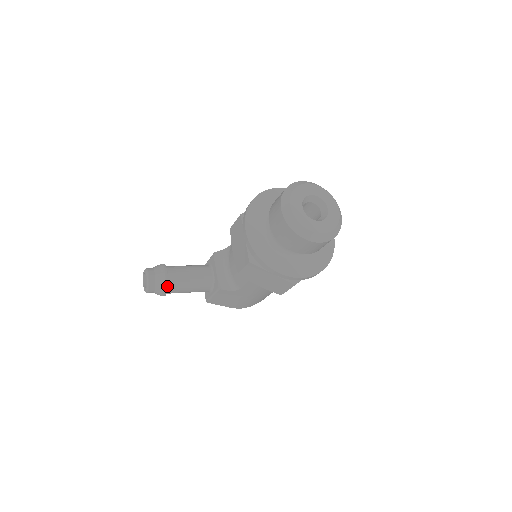
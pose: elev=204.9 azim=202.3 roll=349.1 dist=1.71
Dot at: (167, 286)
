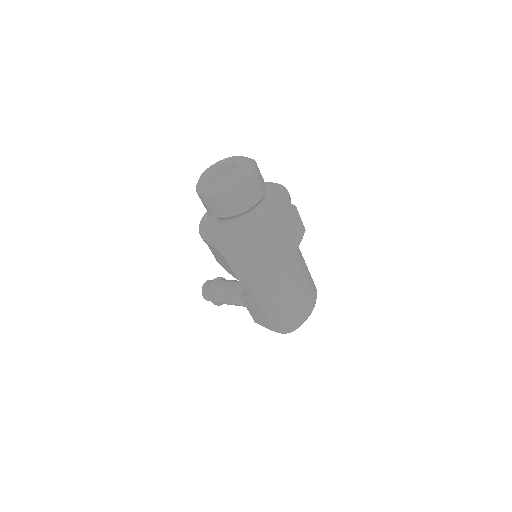
Dot at: (211, 291)
